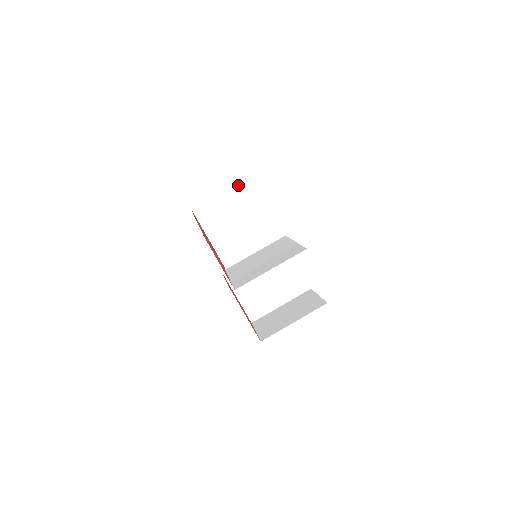
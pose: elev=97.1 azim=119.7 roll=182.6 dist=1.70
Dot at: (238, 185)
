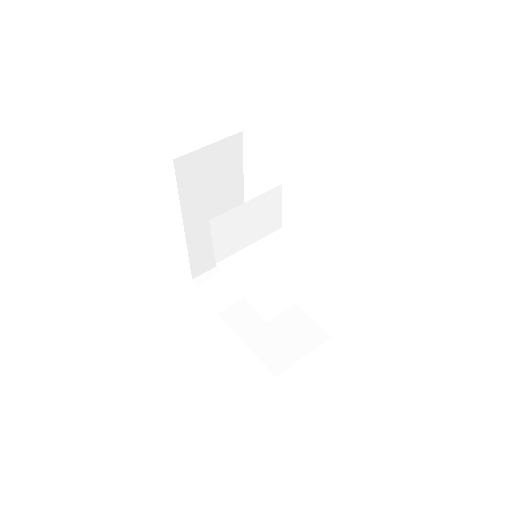
Dot at: occluded
